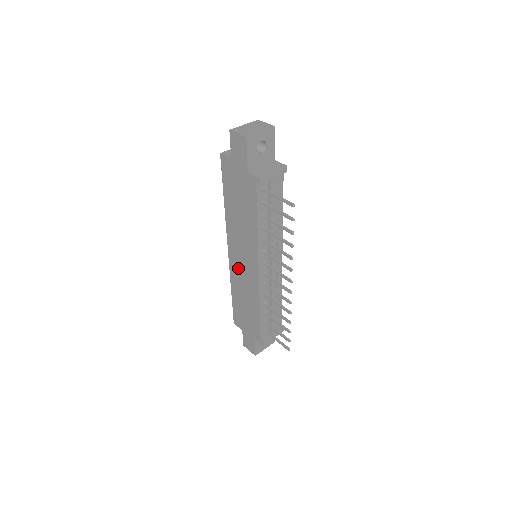
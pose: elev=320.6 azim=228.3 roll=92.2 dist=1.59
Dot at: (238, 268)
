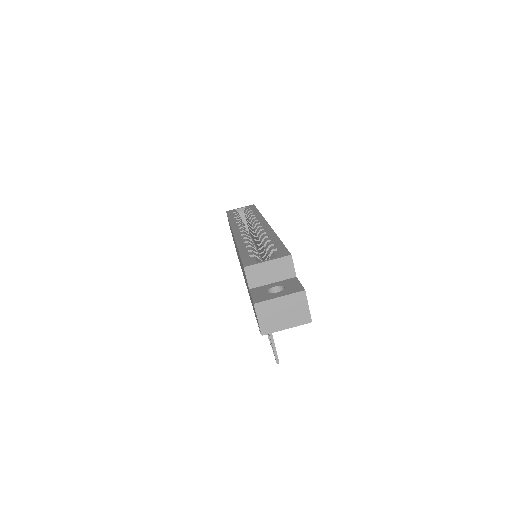
Dot at: occluded
